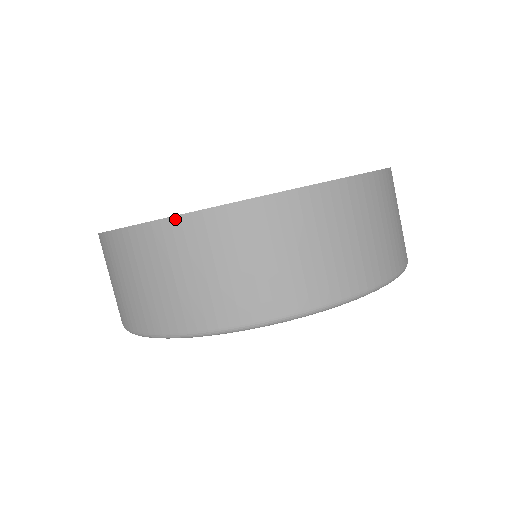
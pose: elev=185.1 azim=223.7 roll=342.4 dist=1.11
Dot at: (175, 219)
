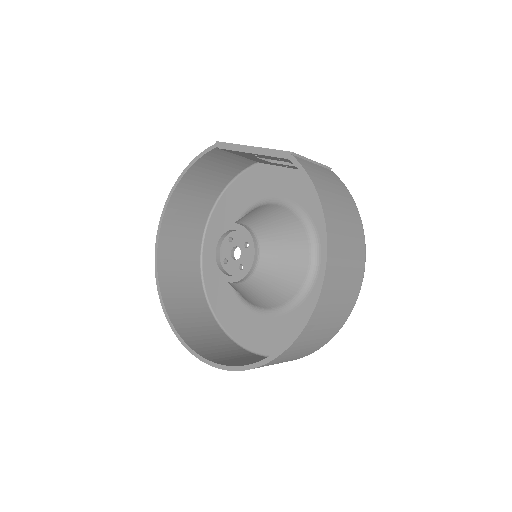
Dot at: occluded
